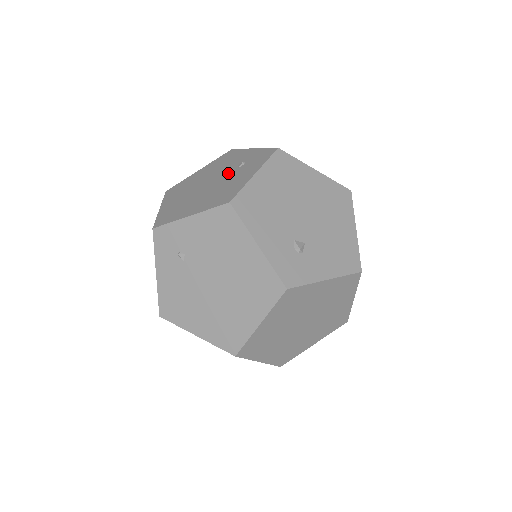
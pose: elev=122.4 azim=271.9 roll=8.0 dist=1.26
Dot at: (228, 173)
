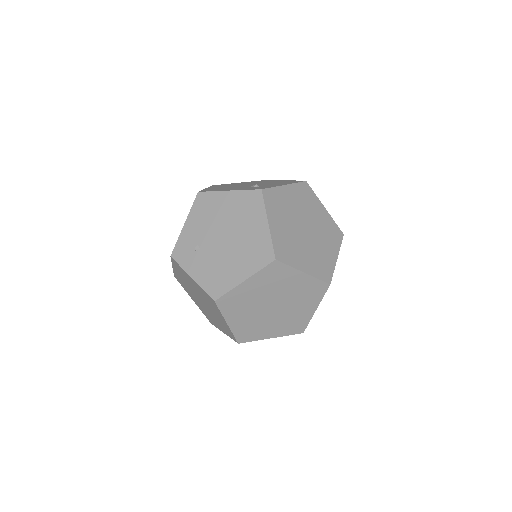
Dot at: occluded
